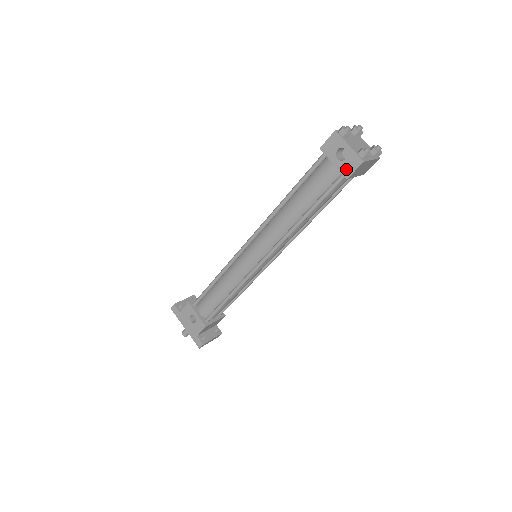
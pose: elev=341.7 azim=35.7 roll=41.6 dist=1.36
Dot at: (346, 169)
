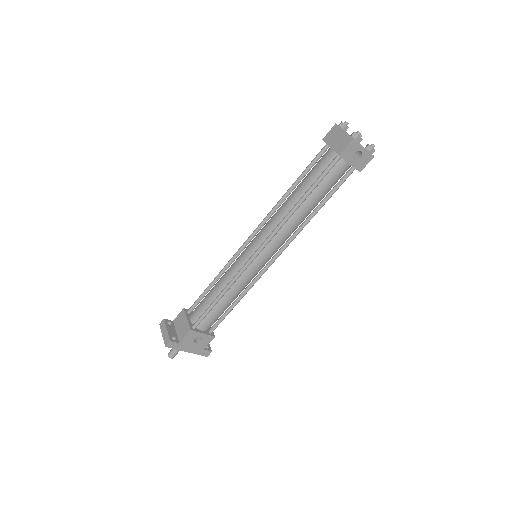
Dot at: (360, 165)
